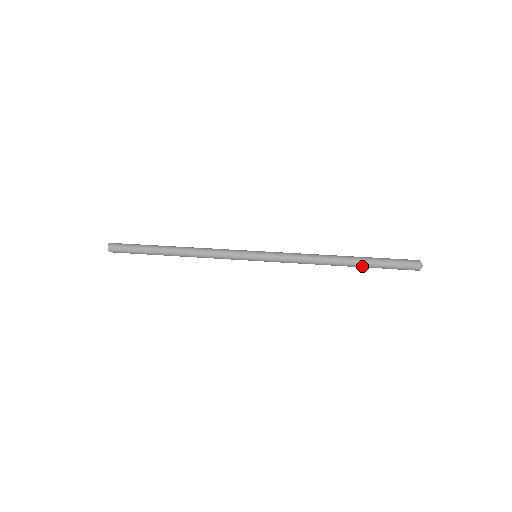
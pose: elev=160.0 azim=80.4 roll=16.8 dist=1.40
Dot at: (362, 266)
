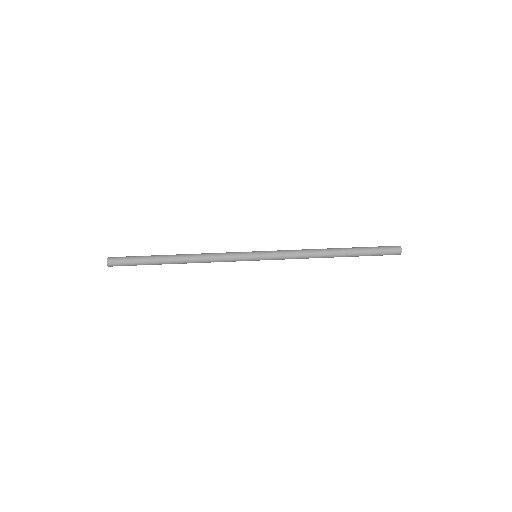
Dot at: (352, 256)
